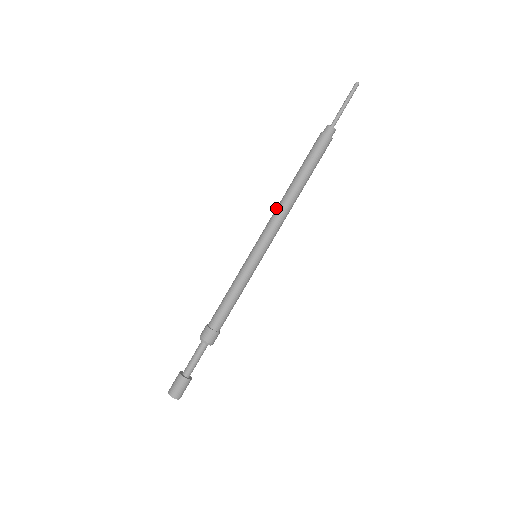
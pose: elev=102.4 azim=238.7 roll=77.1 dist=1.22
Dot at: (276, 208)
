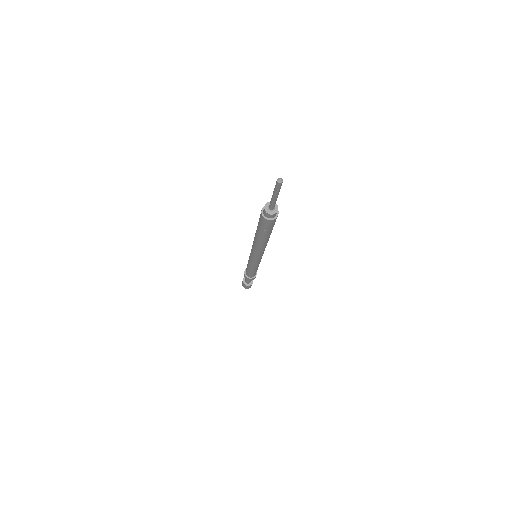
Dot at: (253, 244)
